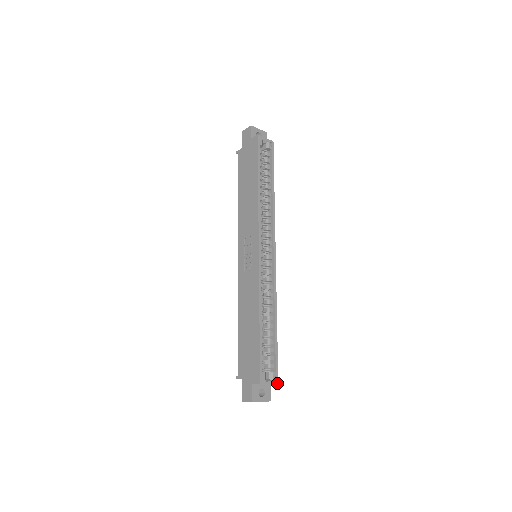
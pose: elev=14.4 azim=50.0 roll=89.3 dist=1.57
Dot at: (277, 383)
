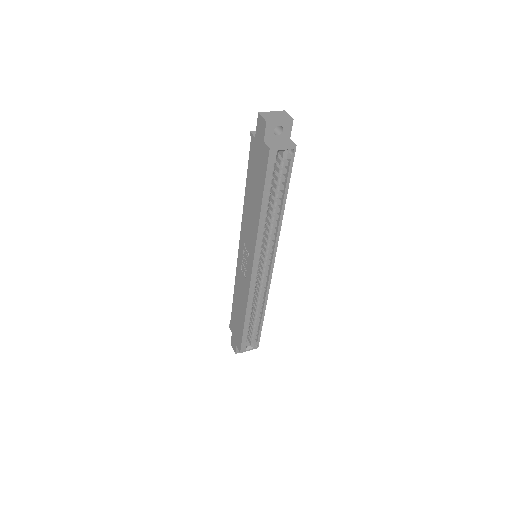
Dot at: occluded
